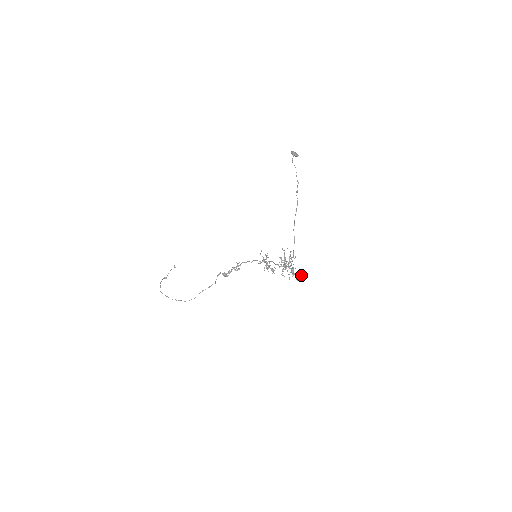
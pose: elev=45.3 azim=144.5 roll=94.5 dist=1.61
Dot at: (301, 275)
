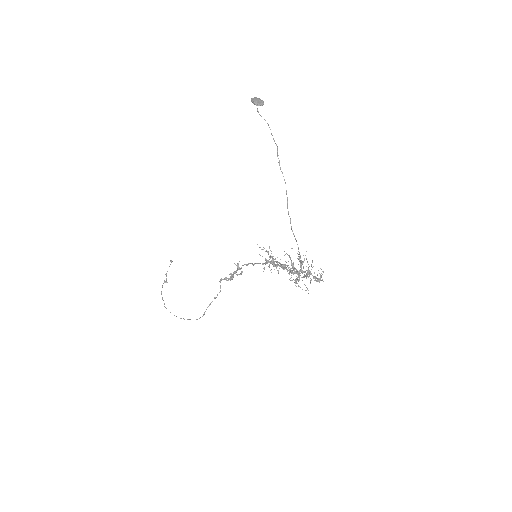
Dot at: occluded
